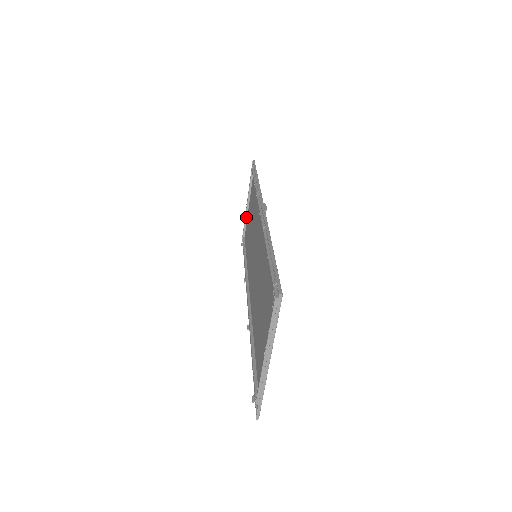
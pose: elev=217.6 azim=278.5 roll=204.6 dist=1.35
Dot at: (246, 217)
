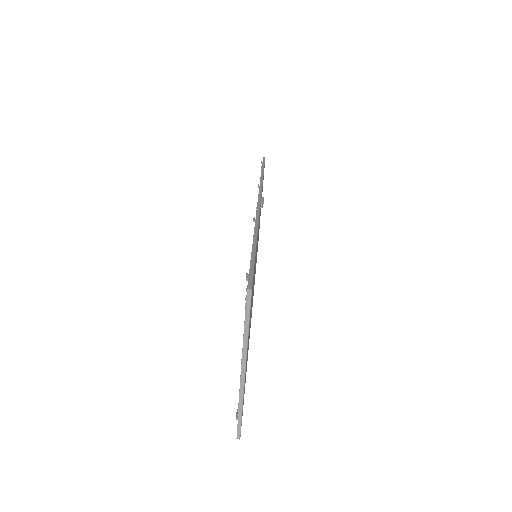
Dot at: occluded
